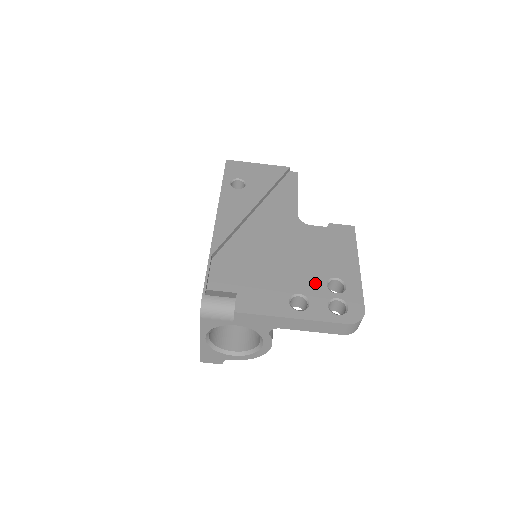
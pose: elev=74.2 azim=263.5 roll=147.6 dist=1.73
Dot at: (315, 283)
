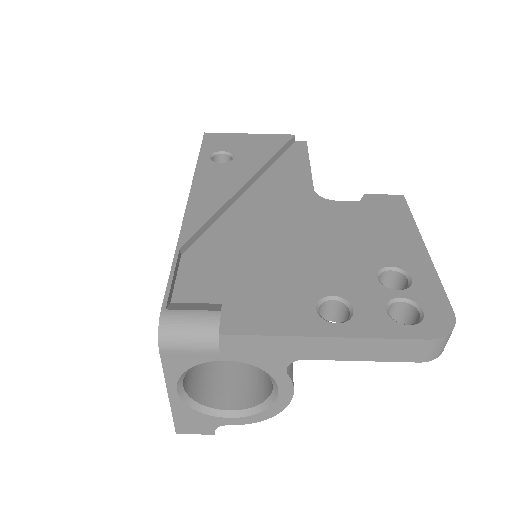
Dot at: (357, 277)
